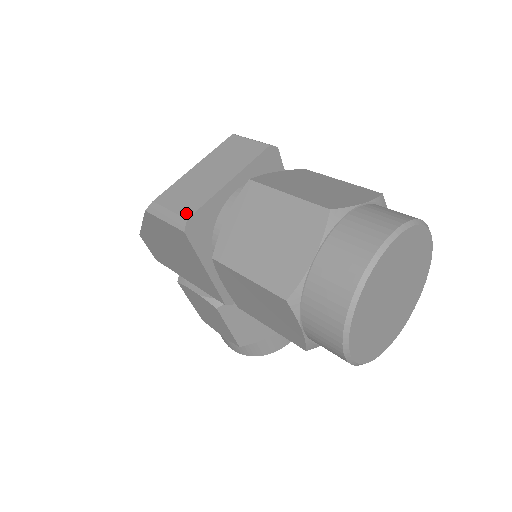
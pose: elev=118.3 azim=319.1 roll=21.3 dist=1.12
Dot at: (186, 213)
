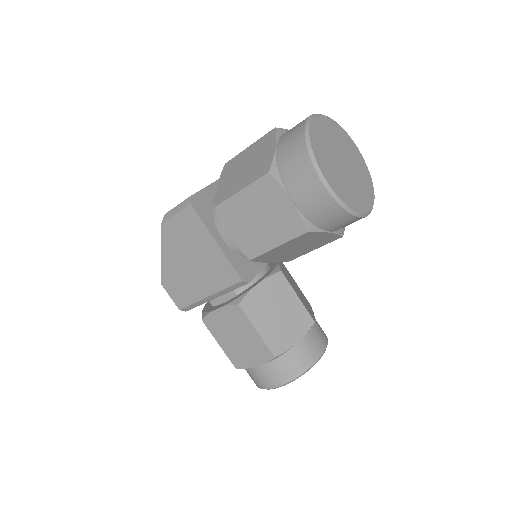
Dot at: (189, 197)
